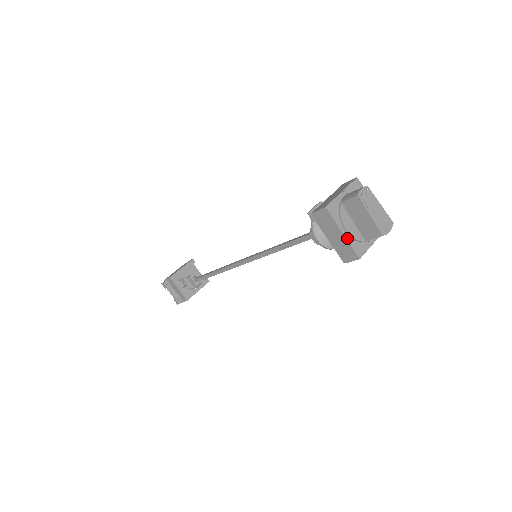
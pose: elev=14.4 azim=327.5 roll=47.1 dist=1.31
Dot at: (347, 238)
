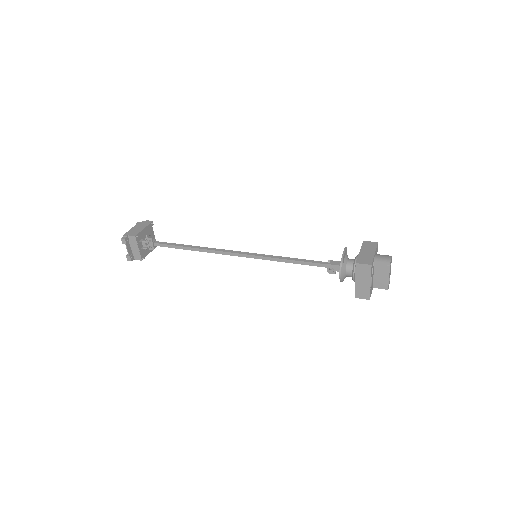
Dot at: (371, 286)
